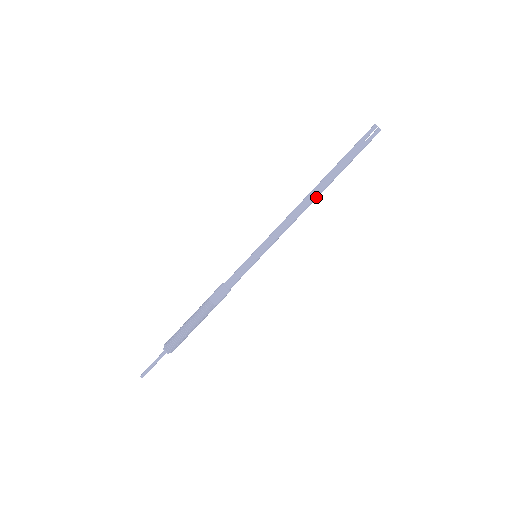
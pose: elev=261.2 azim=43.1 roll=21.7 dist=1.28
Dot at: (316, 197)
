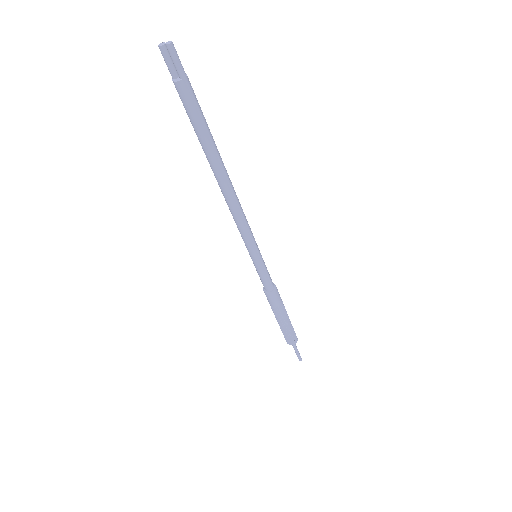
Dot at: (221, 179)
